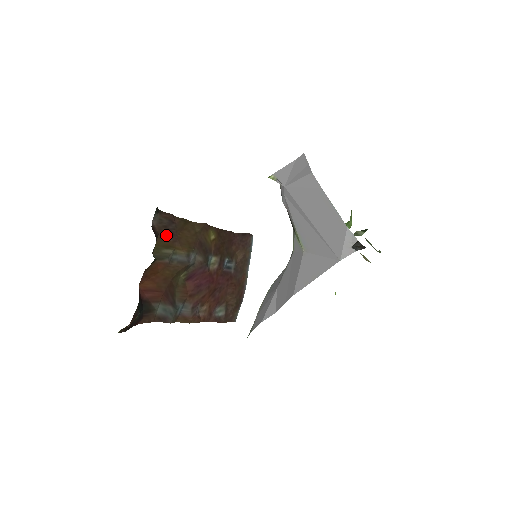
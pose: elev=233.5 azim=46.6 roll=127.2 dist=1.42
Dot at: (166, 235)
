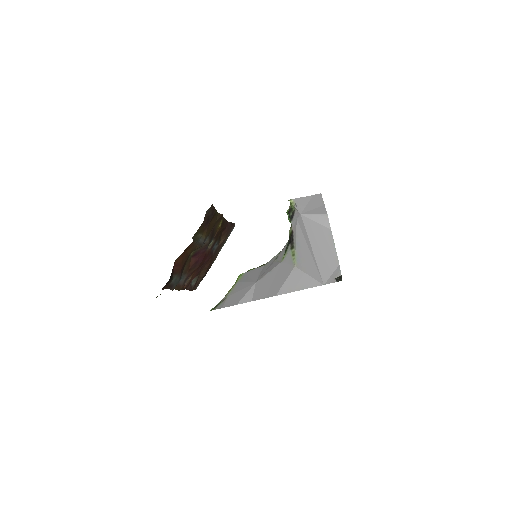
Dot at: (205, 223)
